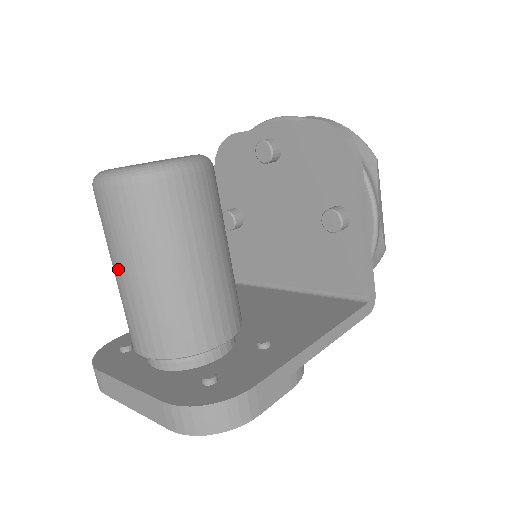
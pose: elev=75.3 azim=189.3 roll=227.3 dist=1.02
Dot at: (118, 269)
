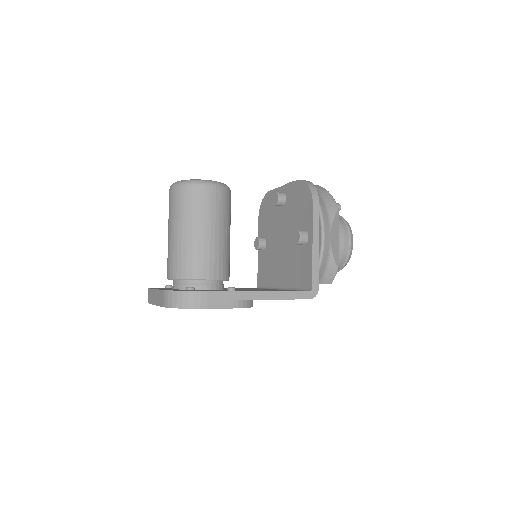
Dot at: (169, 230)
